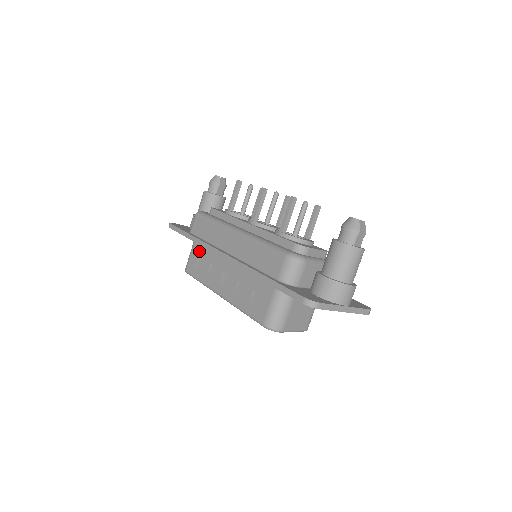
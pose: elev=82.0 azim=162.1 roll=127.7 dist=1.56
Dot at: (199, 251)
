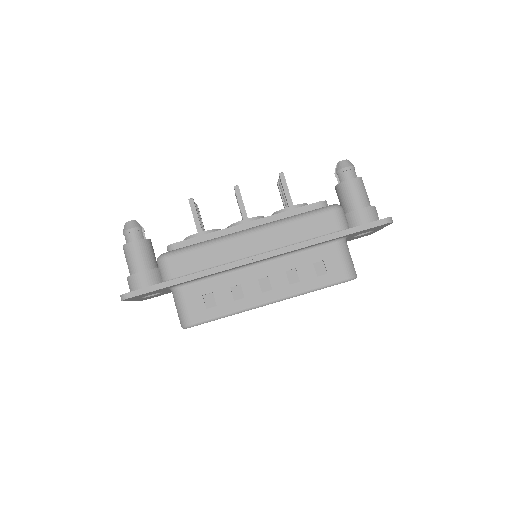
Dot at: (199, 290)
